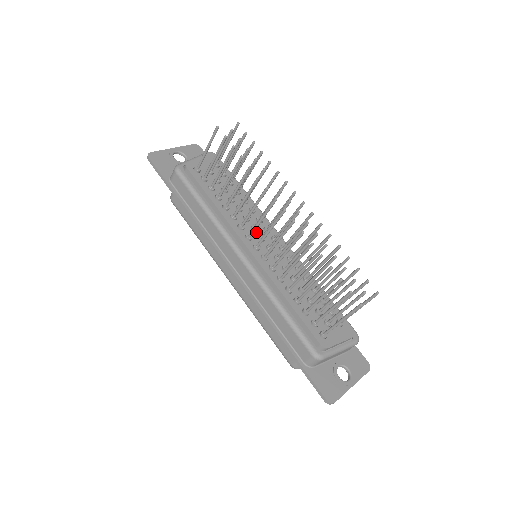
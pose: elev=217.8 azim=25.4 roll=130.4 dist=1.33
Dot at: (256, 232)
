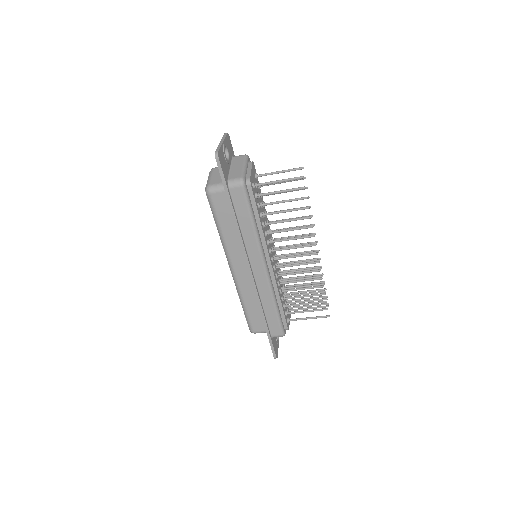
Dot at: (270, 244)
